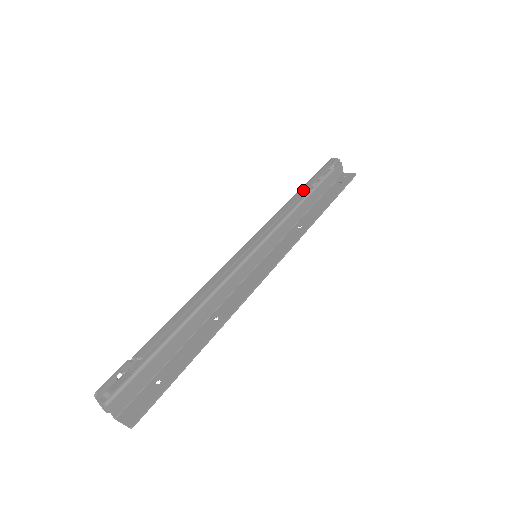
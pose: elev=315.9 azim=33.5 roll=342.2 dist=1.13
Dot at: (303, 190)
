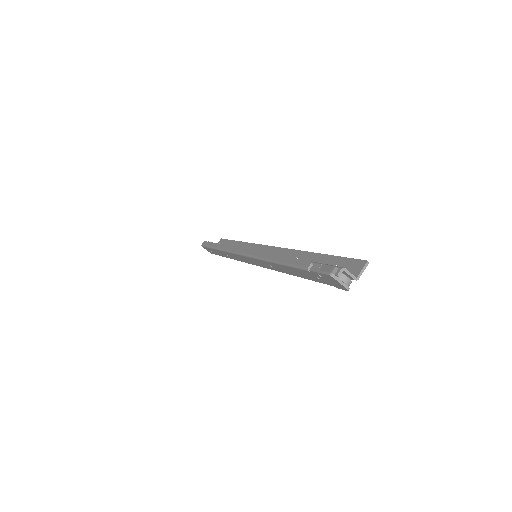
Dot at: (218, 245)
